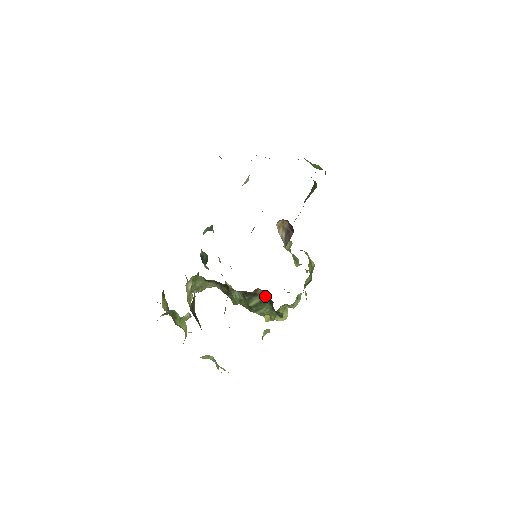
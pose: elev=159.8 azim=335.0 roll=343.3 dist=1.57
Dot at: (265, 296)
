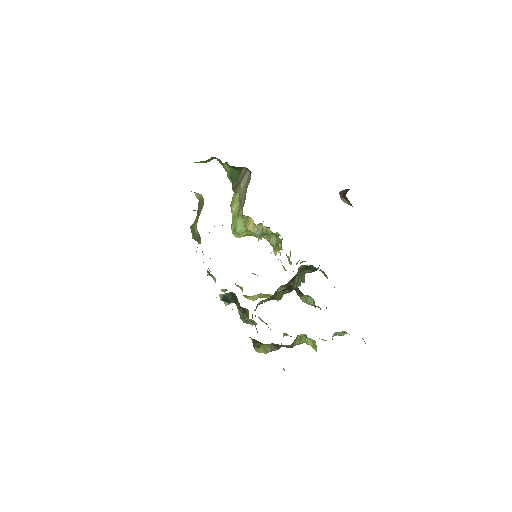
Dot at: (302, 268)
